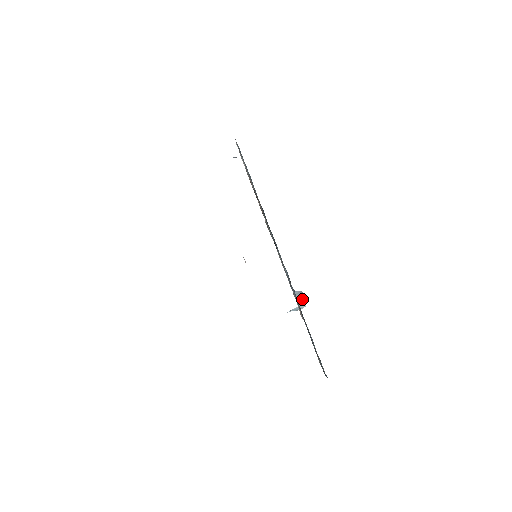
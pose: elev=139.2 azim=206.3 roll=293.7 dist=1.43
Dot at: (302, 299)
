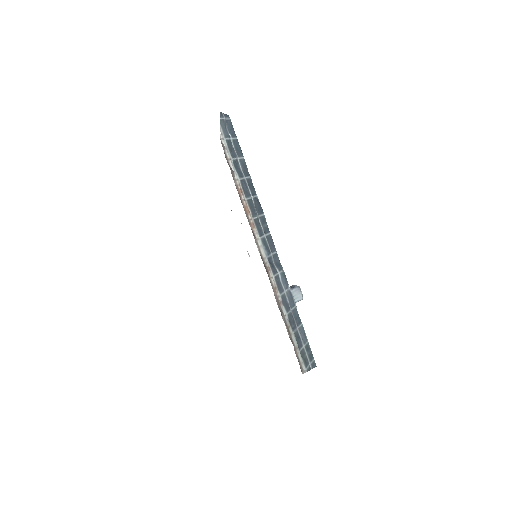
Dot at: (299, 296)
